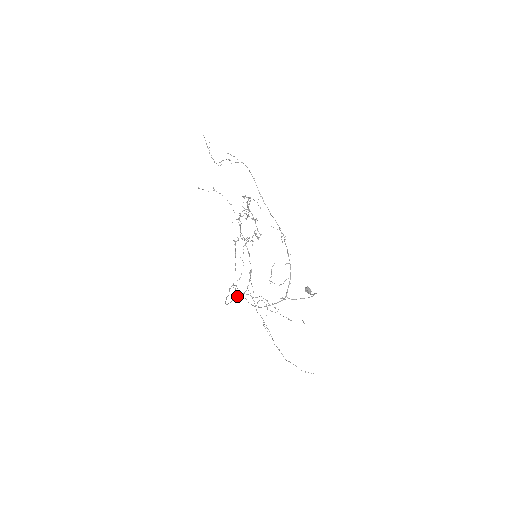
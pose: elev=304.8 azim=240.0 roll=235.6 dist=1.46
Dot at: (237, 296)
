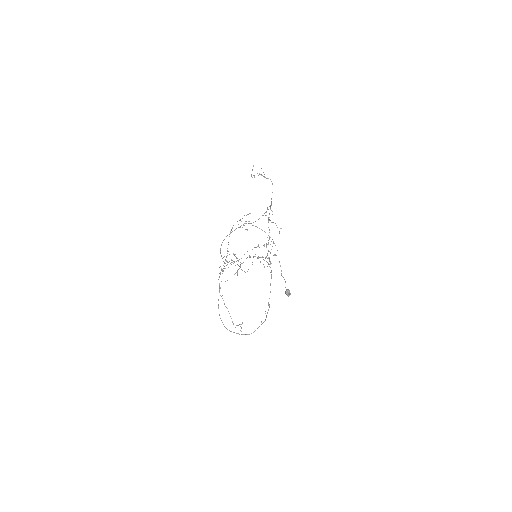
Dot at: occluded
